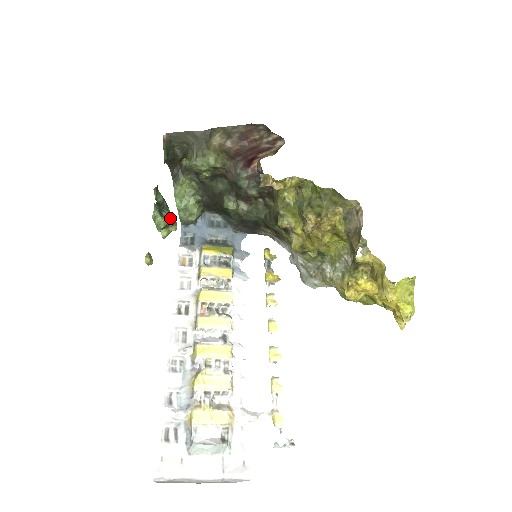
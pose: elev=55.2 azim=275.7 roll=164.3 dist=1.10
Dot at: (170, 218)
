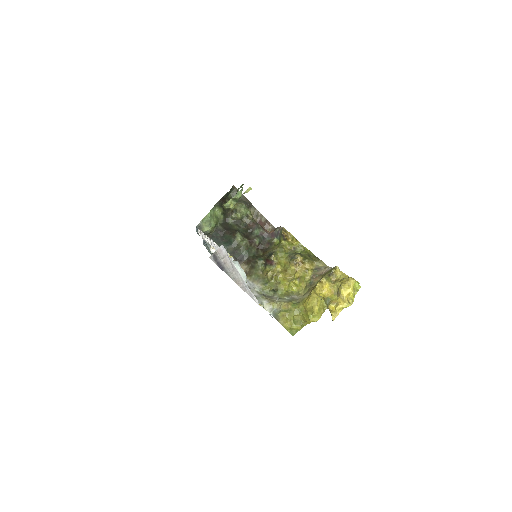
Dot at: (237, 201)
